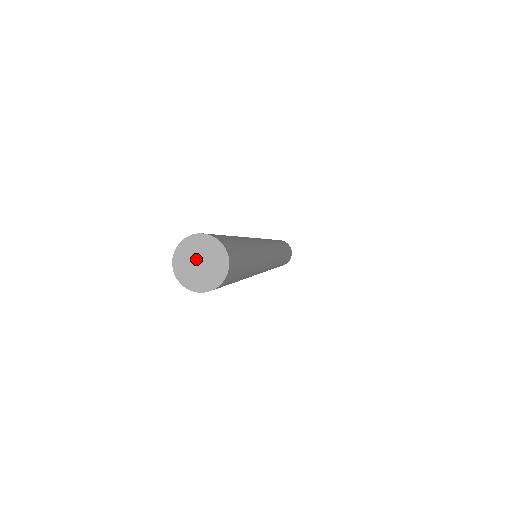
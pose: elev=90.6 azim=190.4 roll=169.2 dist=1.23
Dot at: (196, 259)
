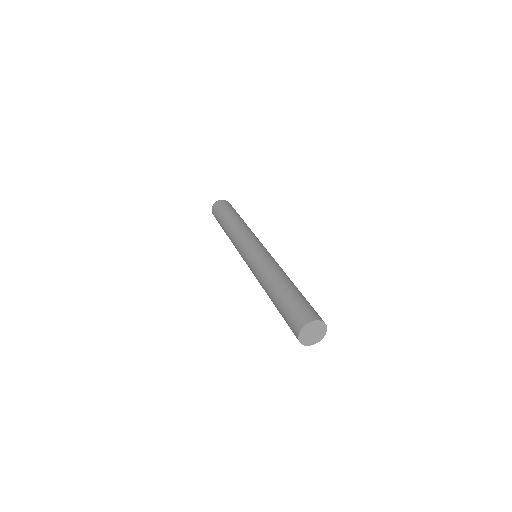
Dot at: (311, 332)
